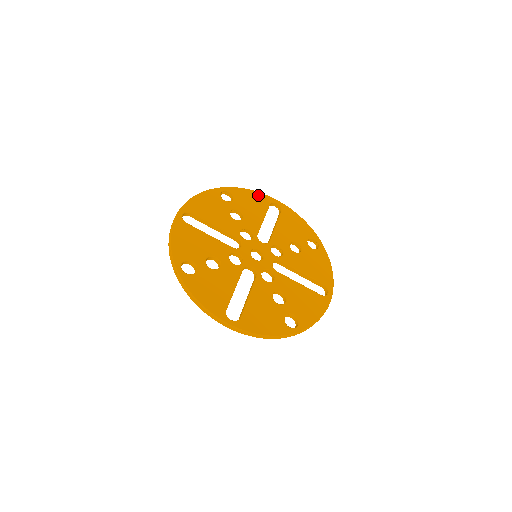
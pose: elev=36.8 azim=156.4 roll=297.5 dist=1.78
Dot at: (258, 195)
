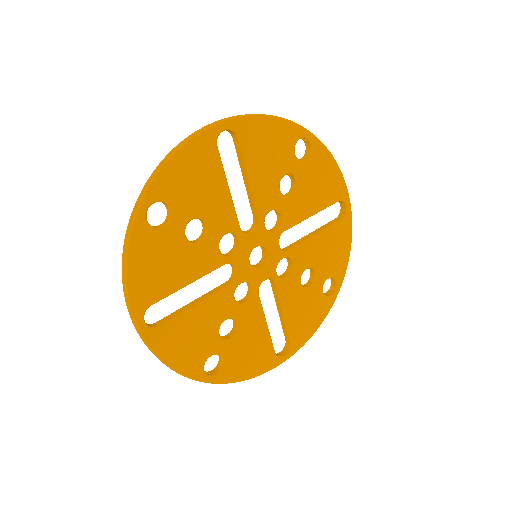
Dot at: (191, 151)
